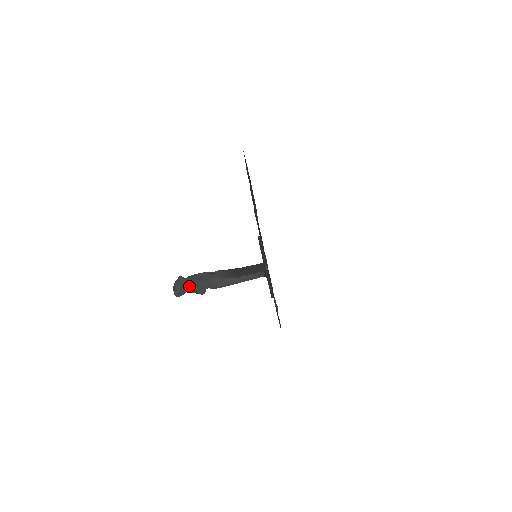
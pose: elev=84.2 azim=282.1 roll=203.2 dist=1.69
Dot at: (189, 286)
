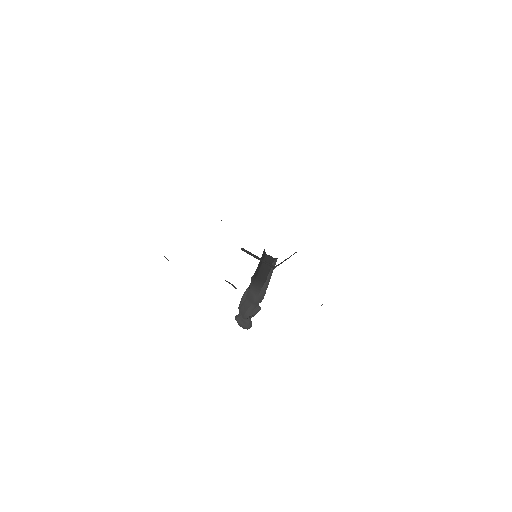
Dot at: occluded
